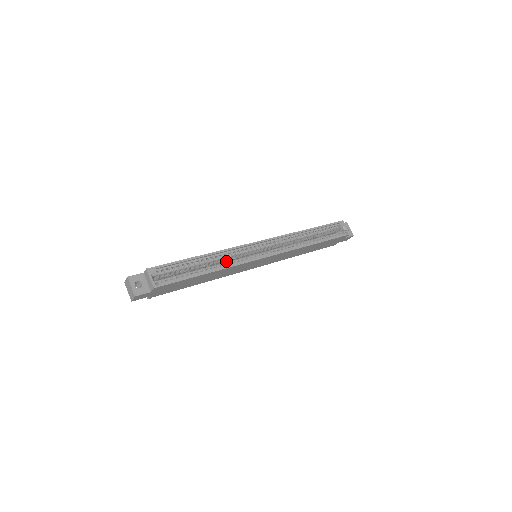
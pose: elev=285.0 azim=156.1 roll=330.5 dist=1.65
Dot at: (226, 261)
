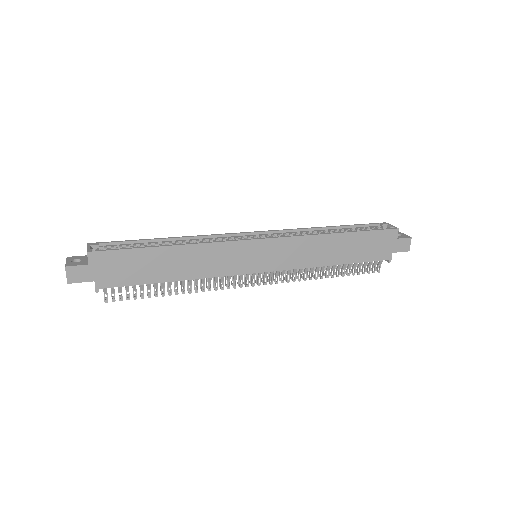
Dot at: occluded
